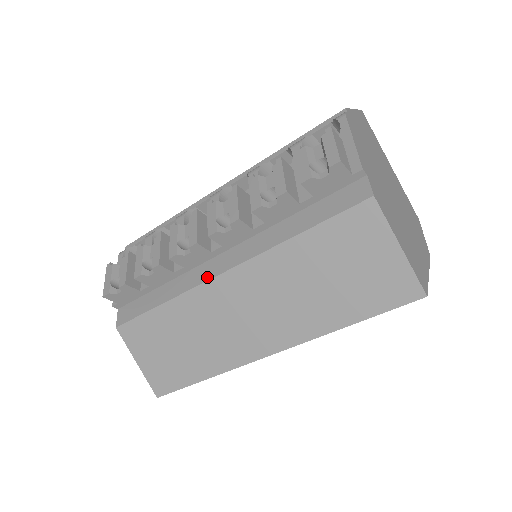
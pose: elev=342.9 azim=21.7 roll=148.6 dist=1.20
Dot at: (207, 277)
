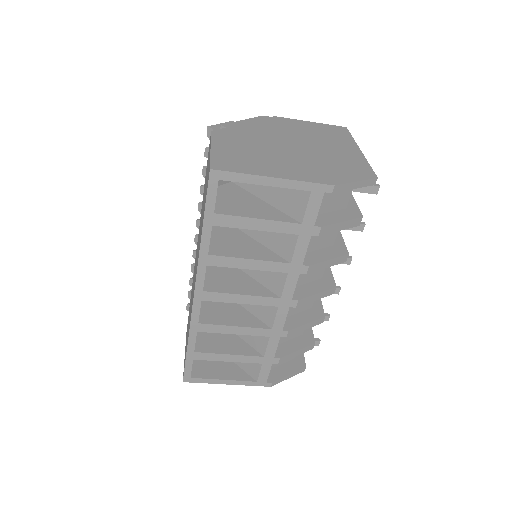
Dot at: occluded
